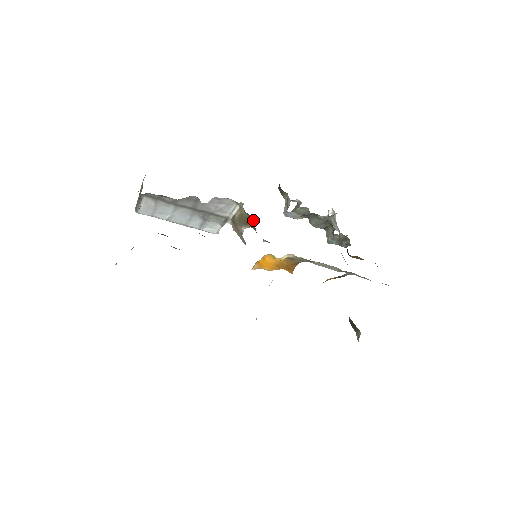
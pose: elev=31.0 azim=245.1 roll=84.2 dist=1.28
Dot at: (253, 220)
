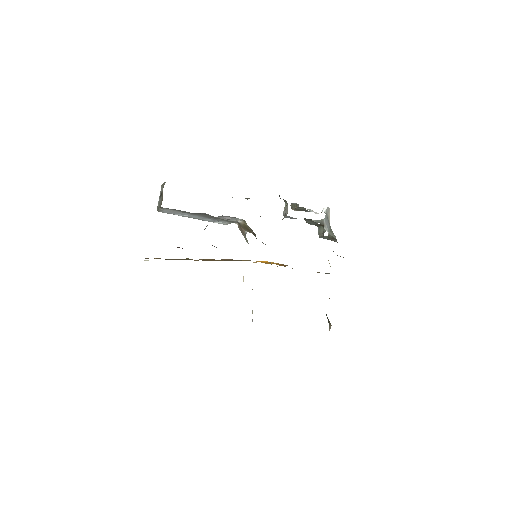
Dot at: (254, 233)
